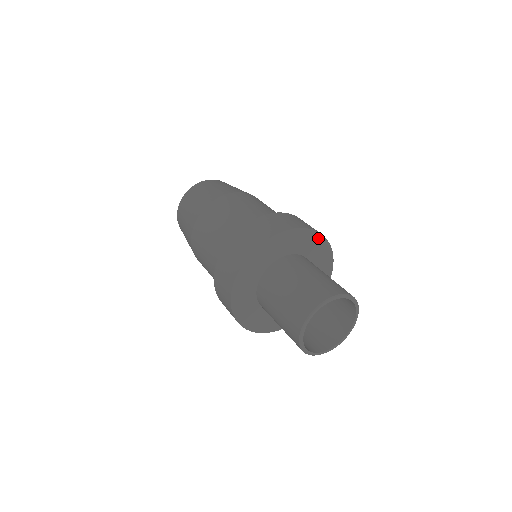
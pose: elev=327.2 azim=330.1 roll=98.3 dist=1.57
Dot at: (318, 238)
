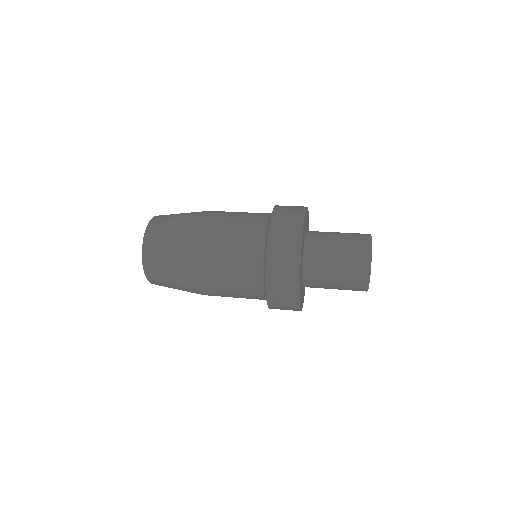
Dot at: occluded
